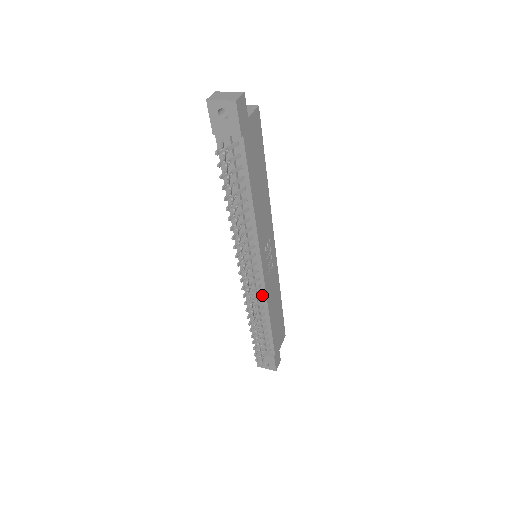
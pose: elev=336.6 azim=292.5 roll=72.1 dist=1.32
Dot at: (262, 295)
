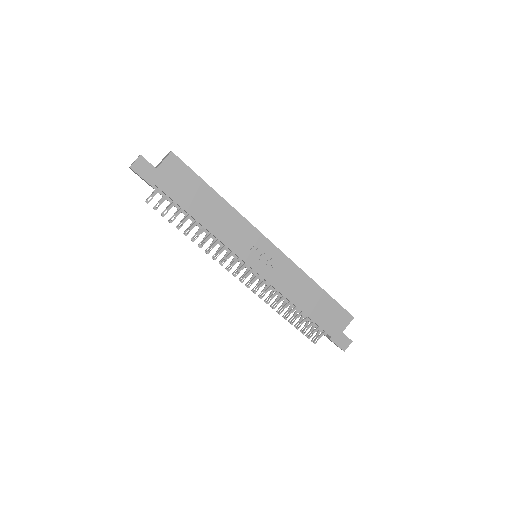
Dot at: (274, 288)
